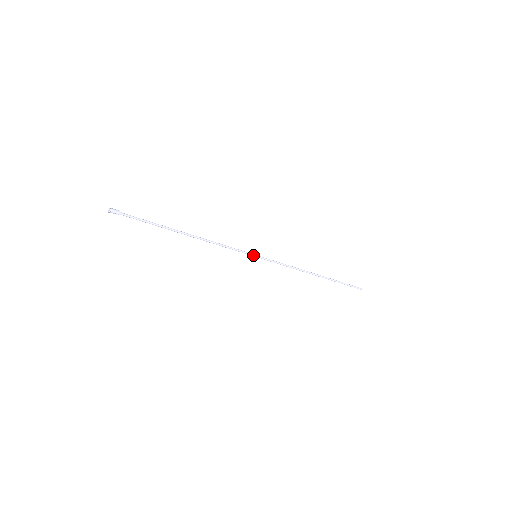
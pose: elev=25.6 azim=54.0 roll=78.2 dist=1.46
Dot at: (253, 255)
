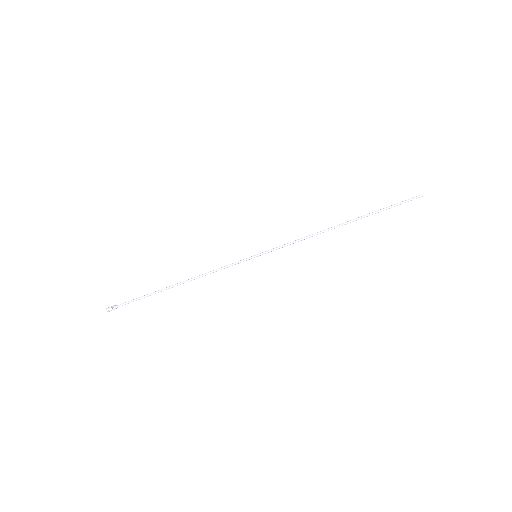
Dot at: (252, 257)
